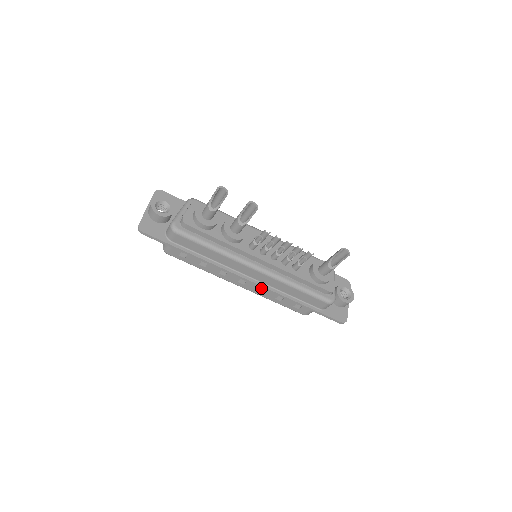
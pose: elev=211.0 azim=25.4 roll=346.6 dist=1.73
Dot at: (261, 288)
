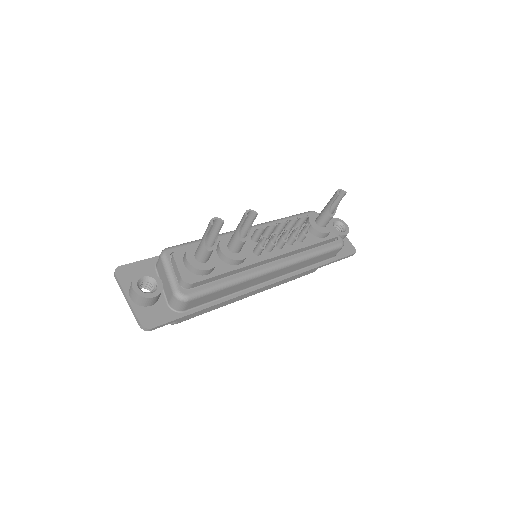
Dot at: occluded
